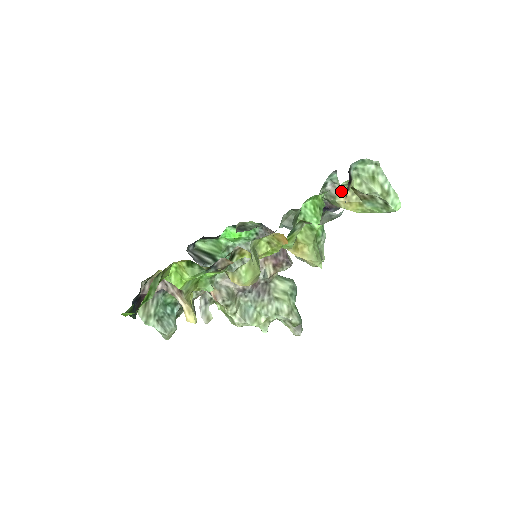
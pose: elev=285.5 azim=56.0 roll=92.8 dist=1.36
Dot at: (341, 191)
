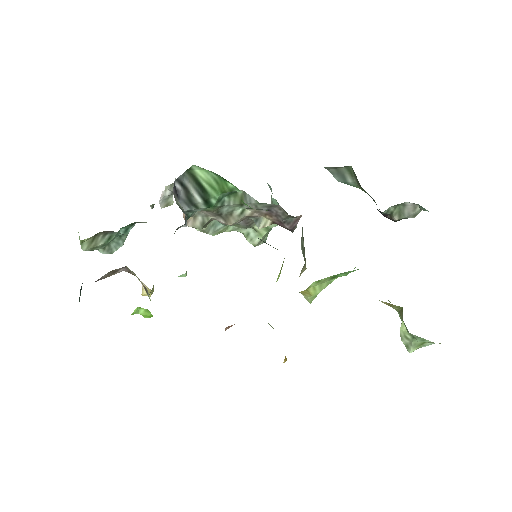
Dot at: occluded
